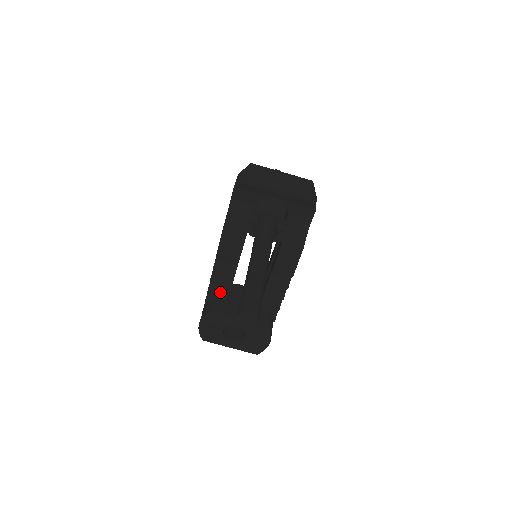
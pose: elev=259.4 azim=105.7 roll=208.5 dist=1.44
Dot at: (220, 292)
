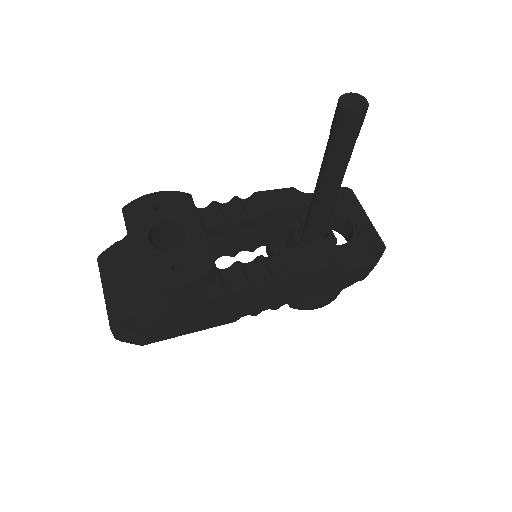
Dot at: (200, 219)
